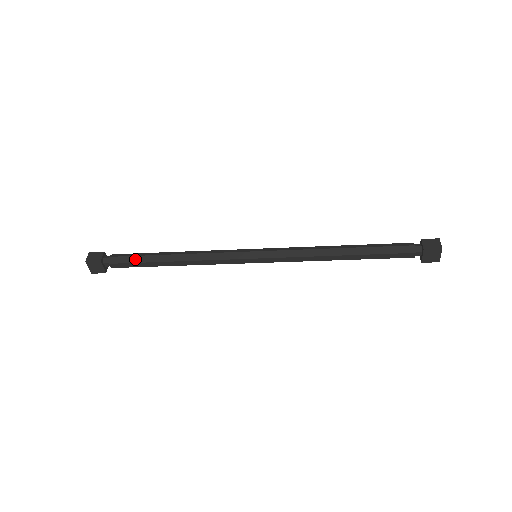
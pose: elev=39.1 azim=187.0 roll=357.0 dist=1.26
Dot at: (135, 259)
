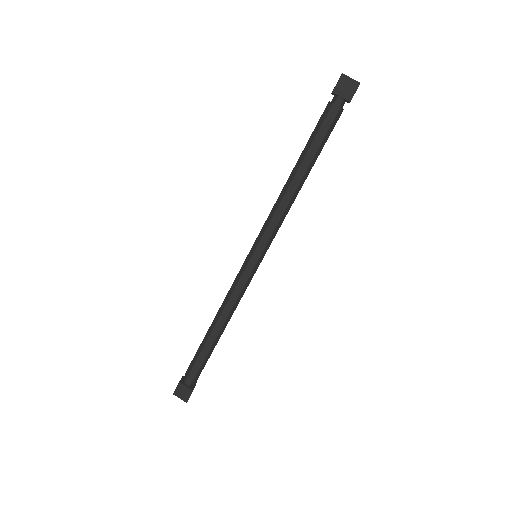
Dot at: (196, 356)
